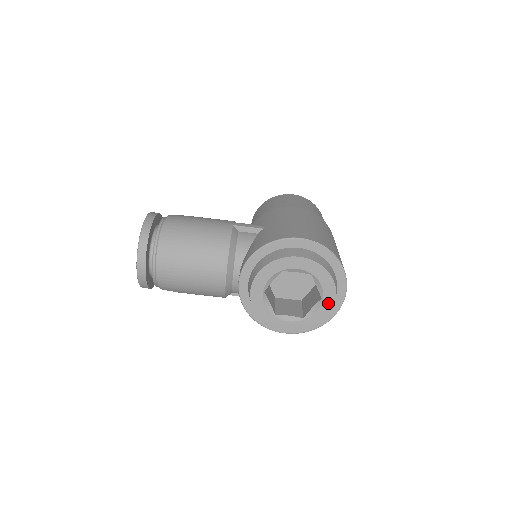
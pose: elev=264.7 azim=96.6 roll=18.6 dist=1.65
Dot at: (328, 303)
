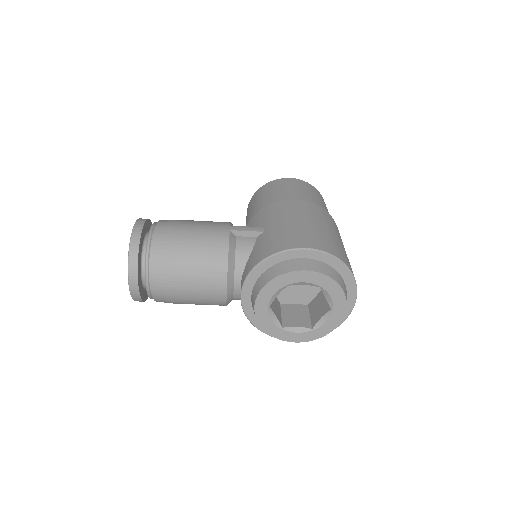
Dot at: (338, 313)
